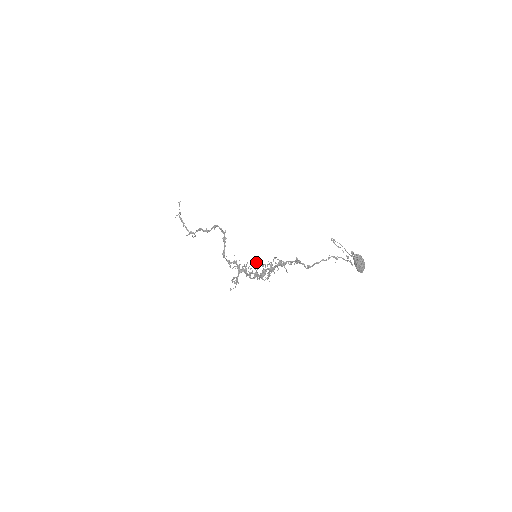
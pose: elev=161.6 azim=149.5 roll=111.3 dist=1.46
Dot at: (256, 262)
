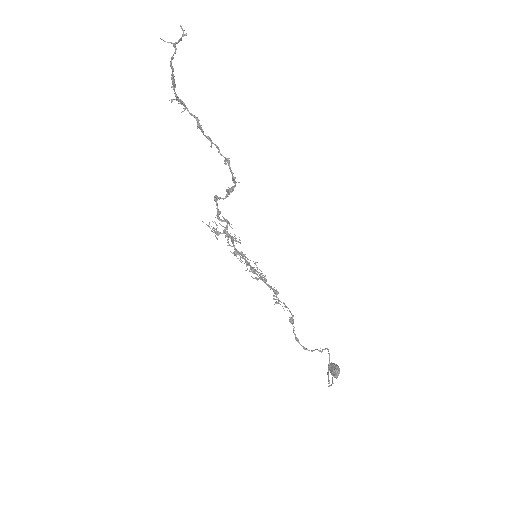
Dot at: occluded
